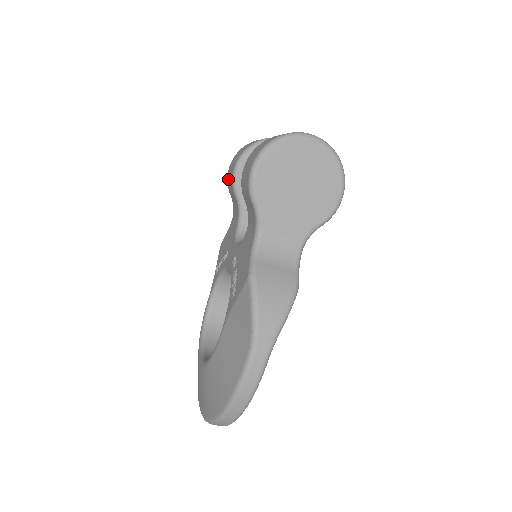
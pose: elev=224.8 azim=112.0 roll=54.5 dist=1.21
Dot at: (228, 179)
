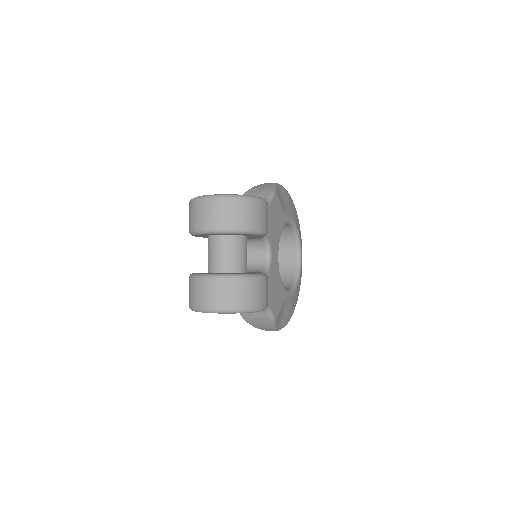
Dot at: occluded
